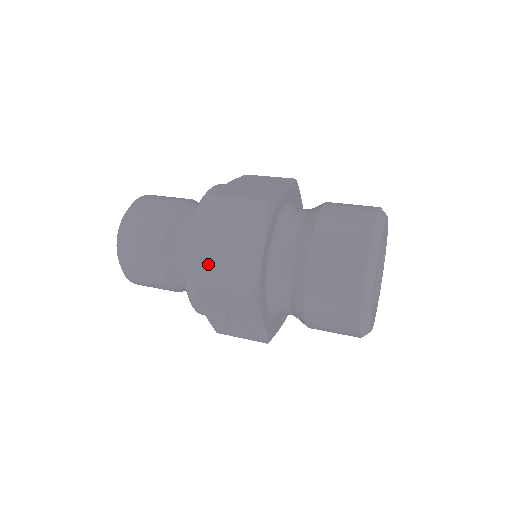
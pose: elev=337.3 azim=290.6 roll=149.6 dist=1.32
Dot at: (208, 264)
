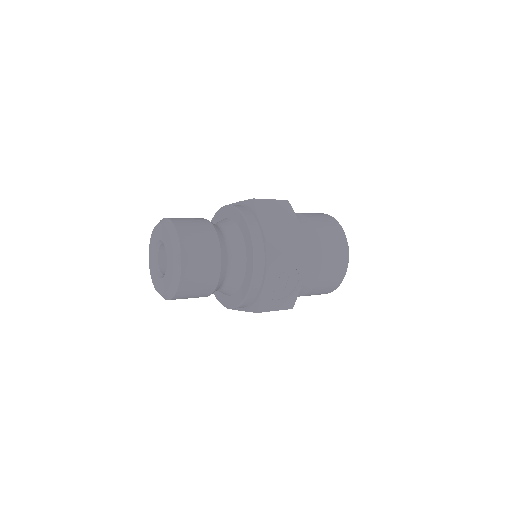
Dot at: (275, 239)
